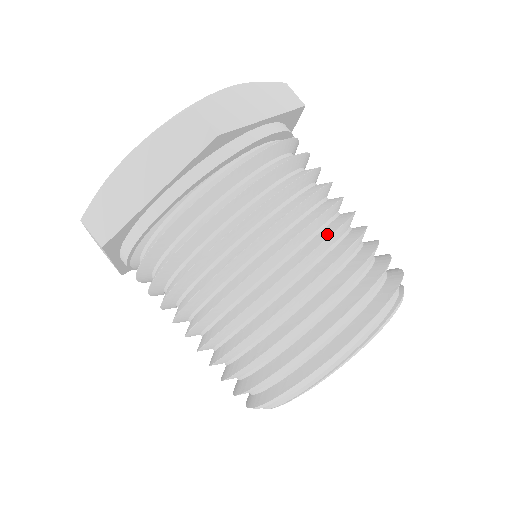
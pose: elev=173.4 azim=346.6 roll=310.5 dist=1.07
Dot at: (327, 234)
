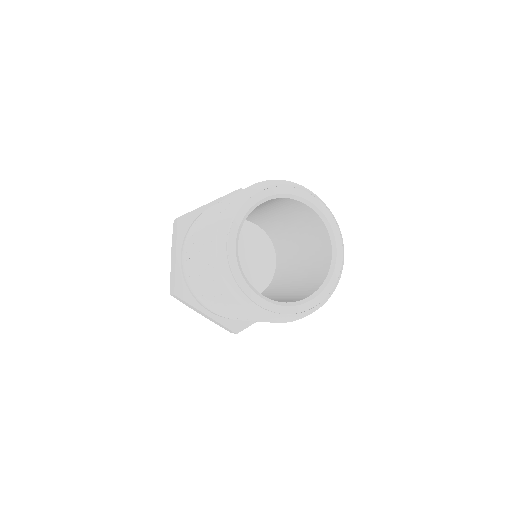
Dot at: occluded
